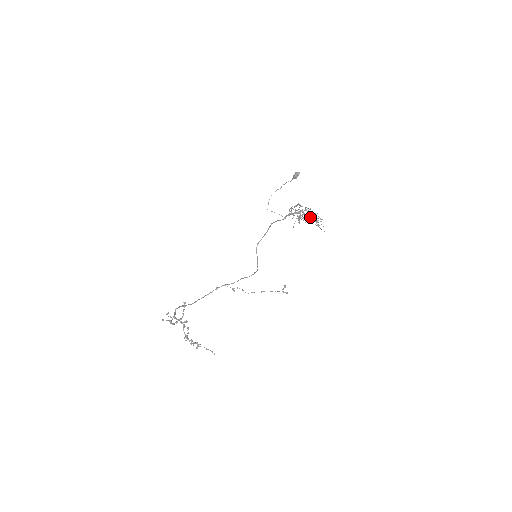
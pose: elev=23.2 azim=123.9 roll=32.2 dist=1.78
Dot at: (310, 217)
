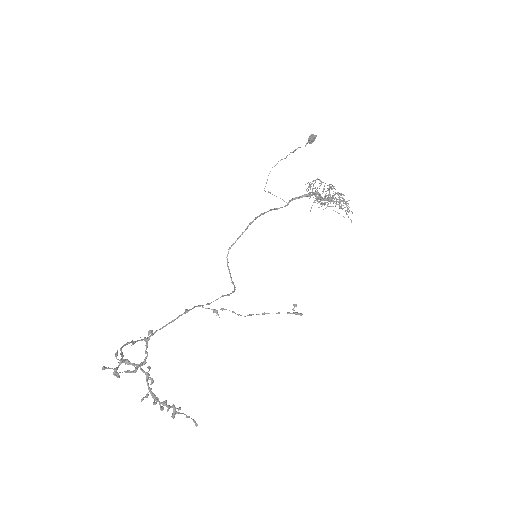
Dot at: occluded
